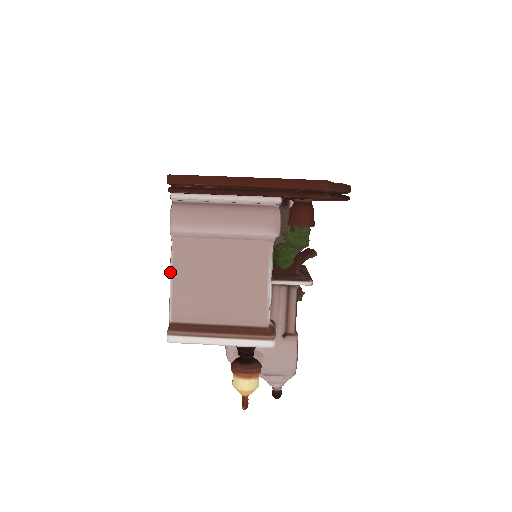
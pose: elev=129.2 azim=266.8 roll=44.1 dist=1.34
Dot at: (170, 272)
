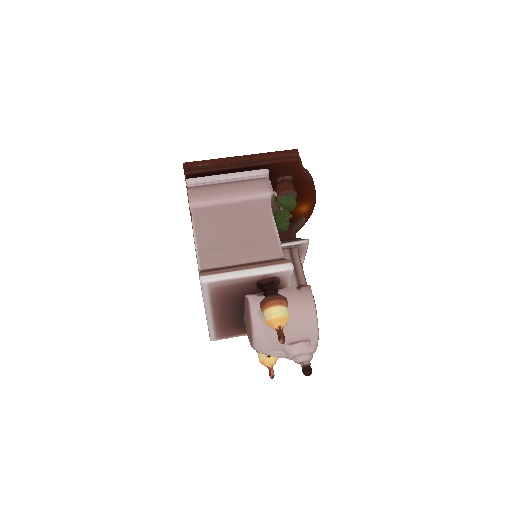
Dot at: (193, 234)
